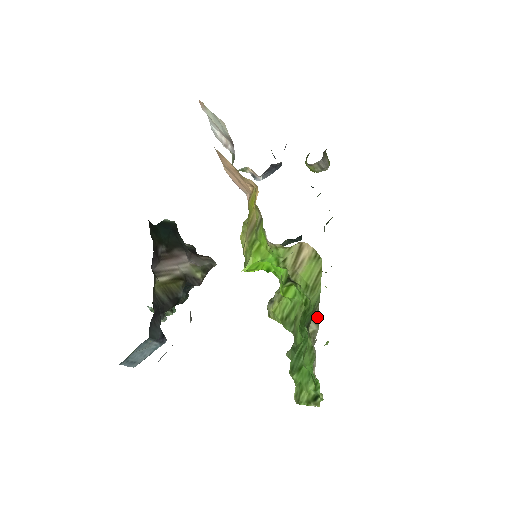
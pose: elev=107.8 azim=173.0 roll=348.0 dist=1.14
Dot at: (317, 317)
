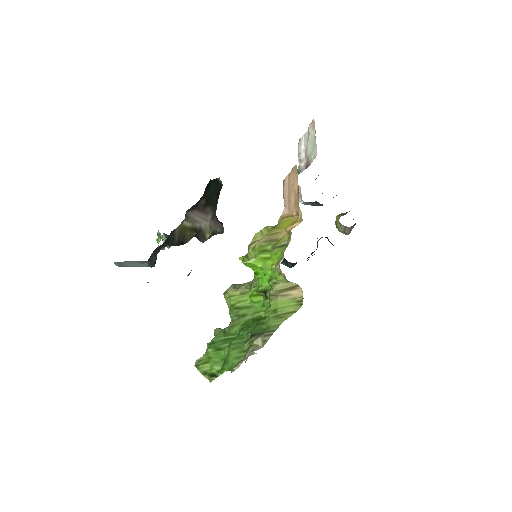
Dot at: (267, 338)
